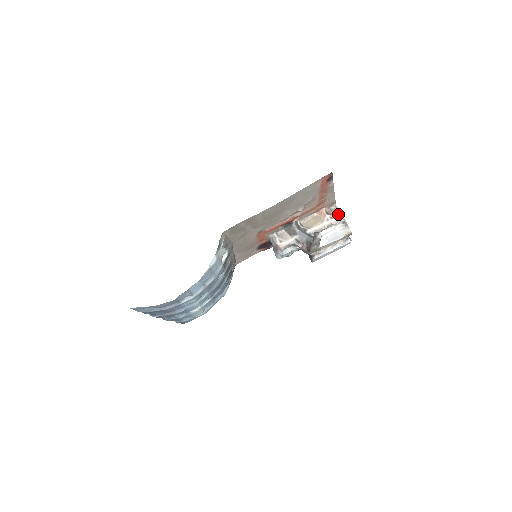
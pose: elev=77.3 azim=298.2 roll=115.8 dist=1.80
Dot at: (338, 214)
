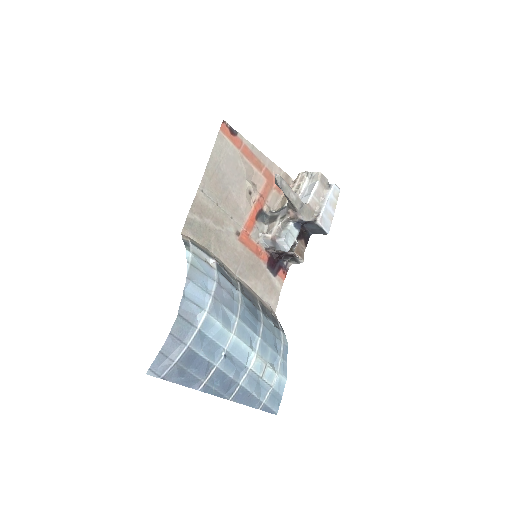
Dot at: (297, 176)
